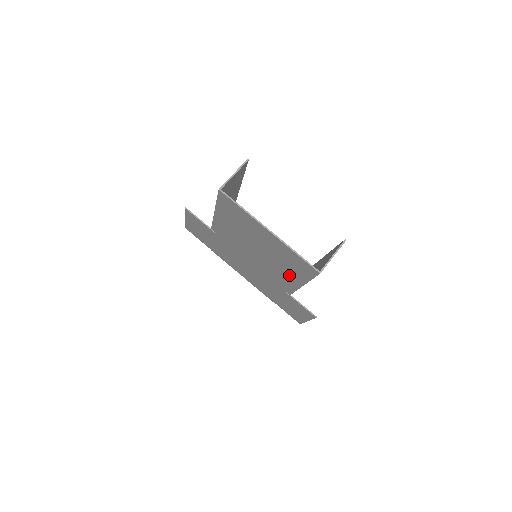
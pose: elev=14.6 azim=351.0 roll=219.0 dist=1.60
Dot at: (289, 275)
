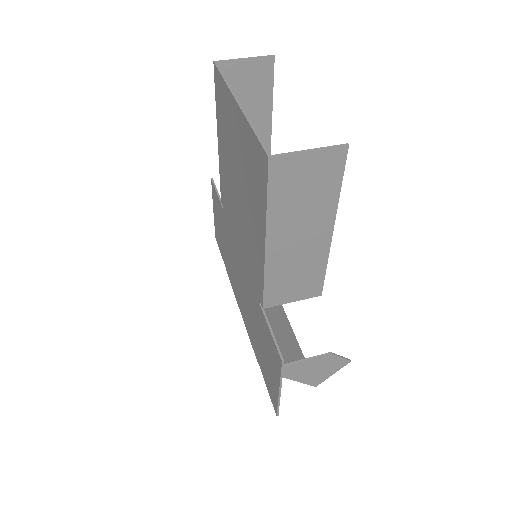
Dot at: (256, 230)
